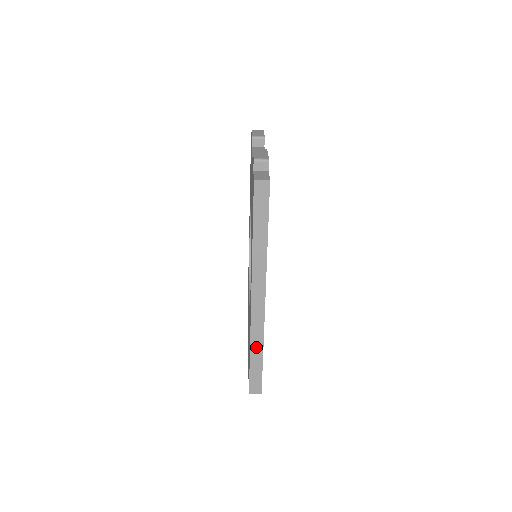
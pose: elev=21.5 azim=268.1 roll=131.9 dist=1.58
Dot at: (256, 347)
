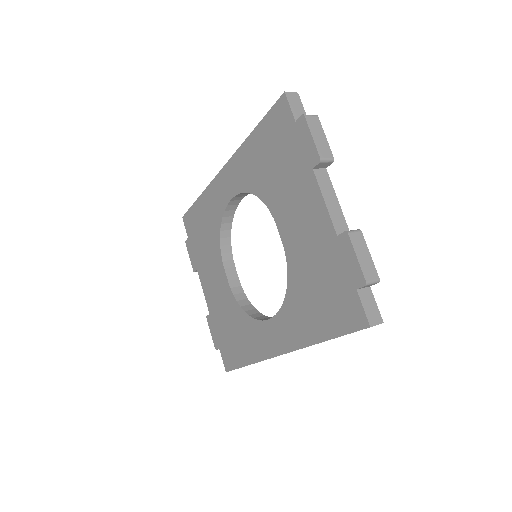
Dot at: occluded
